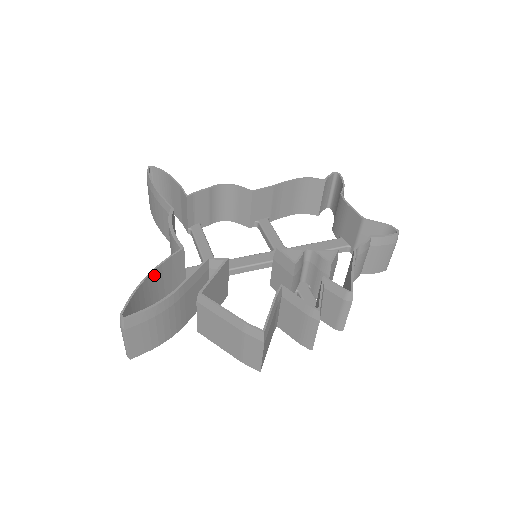
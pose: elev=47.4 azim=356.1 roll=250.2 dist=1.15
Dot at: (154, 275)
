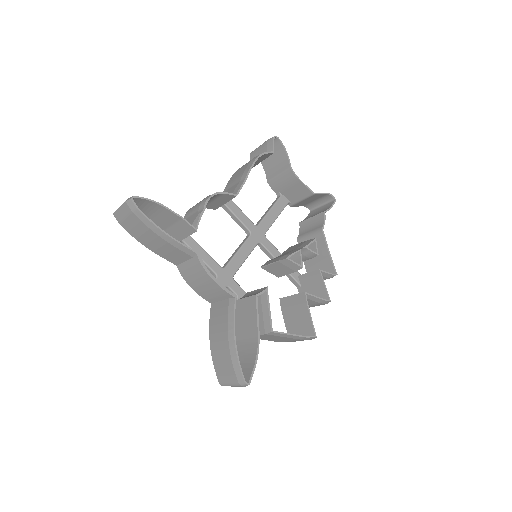
Dot at: (232, 332)
